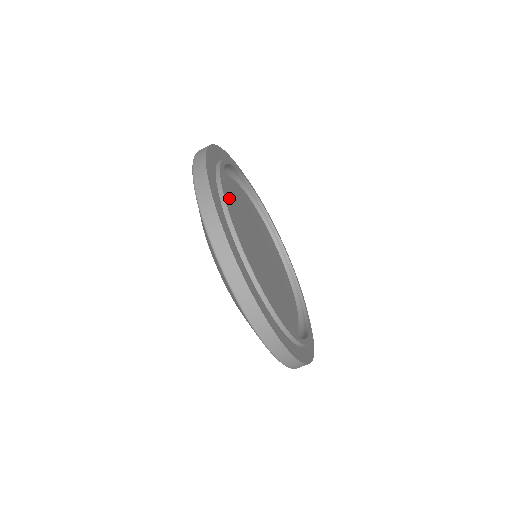
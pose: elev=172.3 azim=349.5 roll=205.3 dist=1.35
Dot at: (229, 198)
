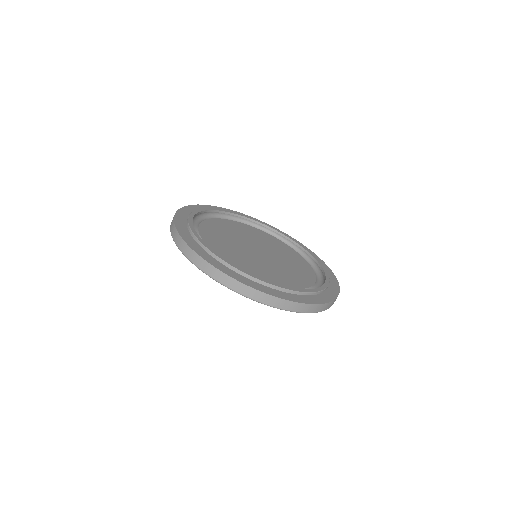
Dot at: (243, 267)
